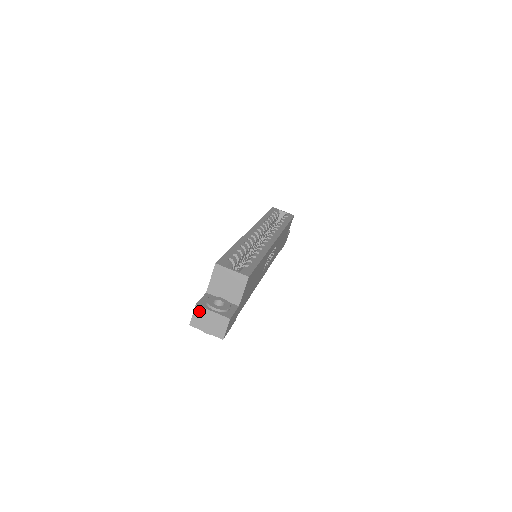
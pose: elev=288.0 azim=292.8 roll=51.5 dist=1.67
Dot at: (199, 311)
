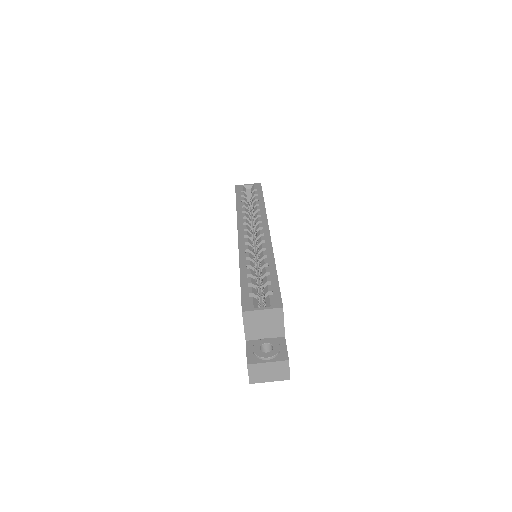
Dot at: (253, 368)
